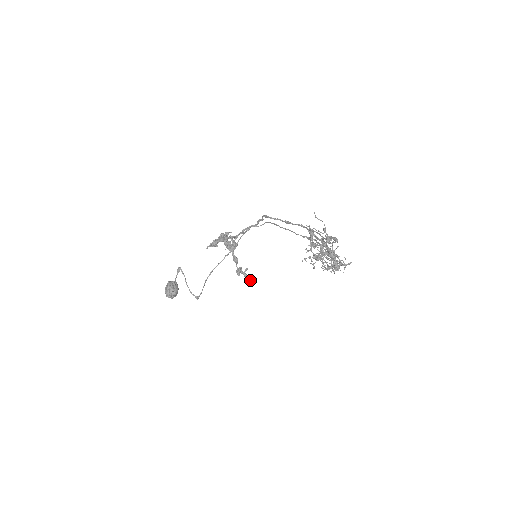
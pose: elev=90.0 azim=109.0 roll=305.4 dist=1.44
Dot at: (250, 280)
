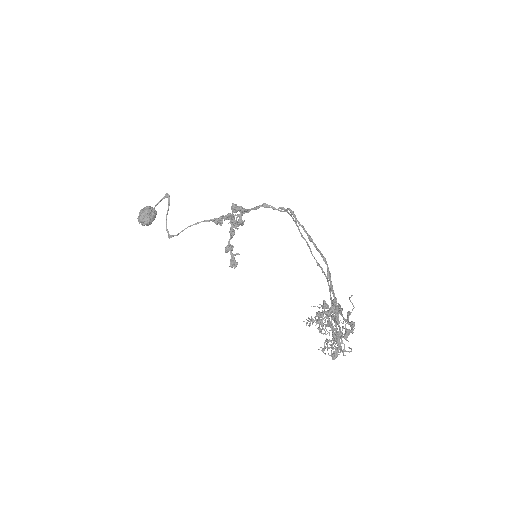
Dot at: (235, 267)
